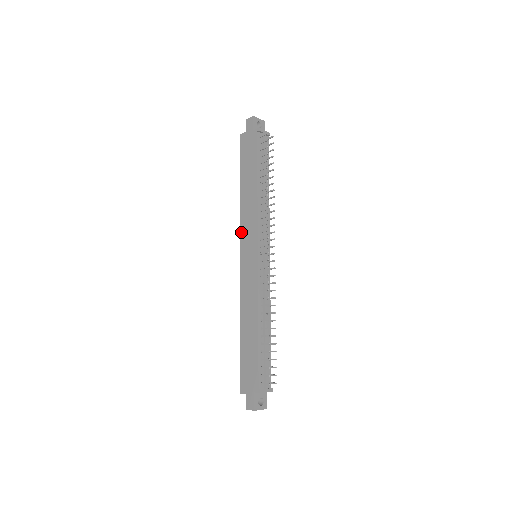
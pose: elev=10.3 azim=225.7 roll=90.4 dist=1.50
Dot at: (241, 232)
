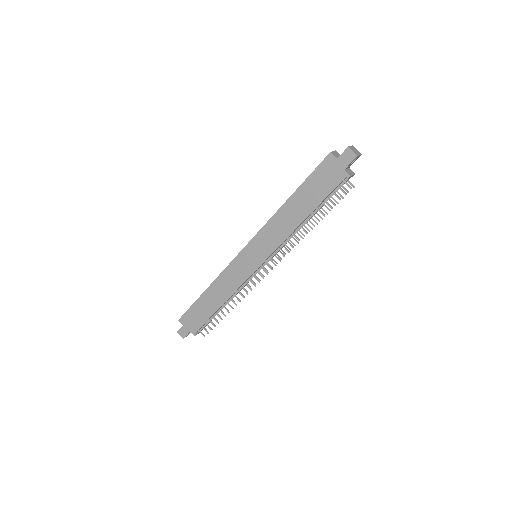
Dot at: (259, 233)
